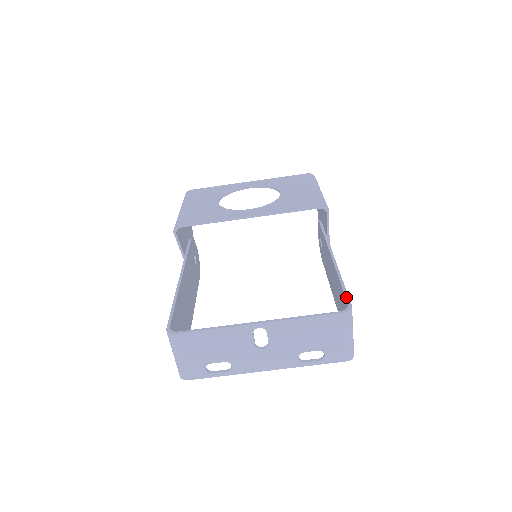
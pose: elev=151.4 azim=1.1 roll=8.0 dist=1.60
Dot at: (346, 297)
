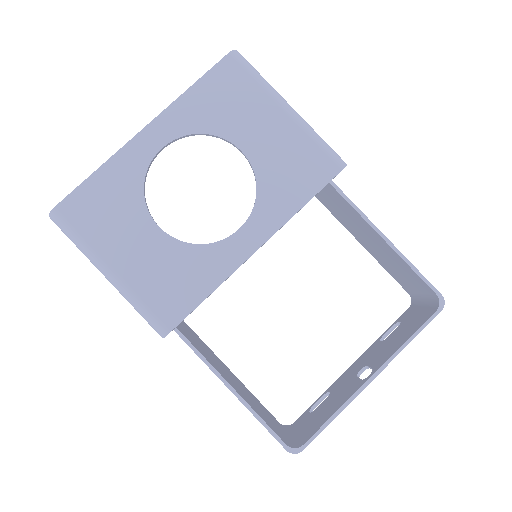
Dot at: (427, 284)
